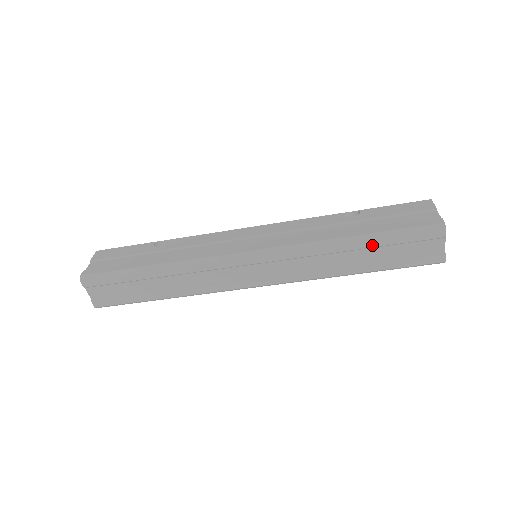
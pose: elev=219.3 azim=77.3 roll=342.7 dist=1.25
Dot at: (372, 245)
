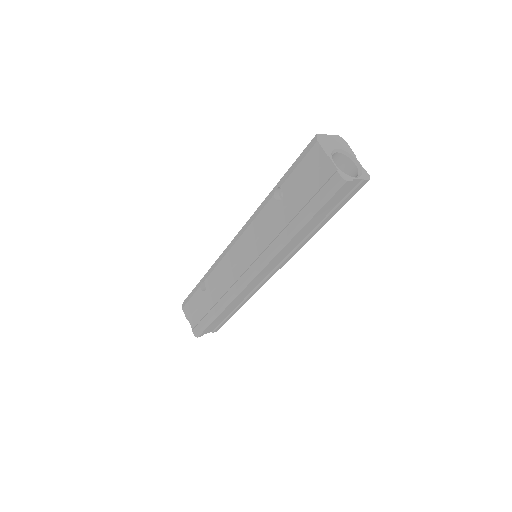
Dot at: (312, 222)
